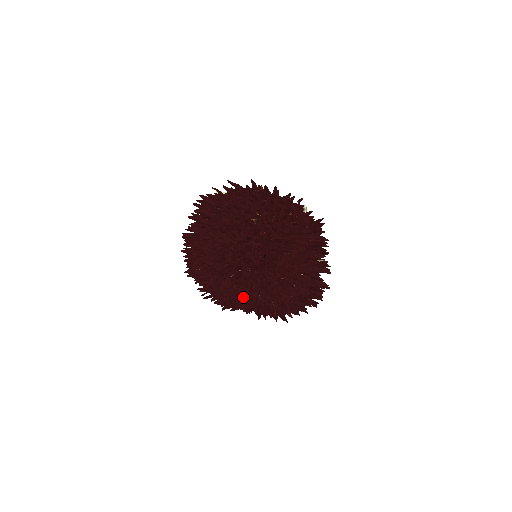
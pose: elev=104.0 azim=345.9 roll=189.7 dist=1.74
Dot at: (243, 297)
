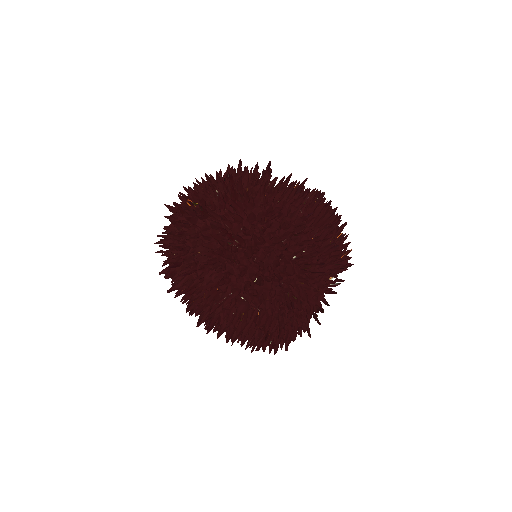
Dot at: (277, 261)
